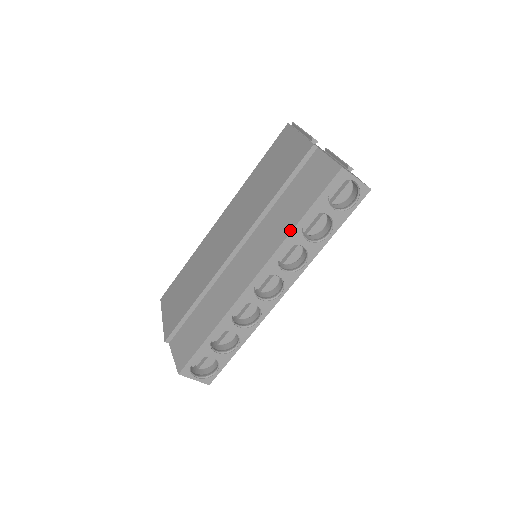
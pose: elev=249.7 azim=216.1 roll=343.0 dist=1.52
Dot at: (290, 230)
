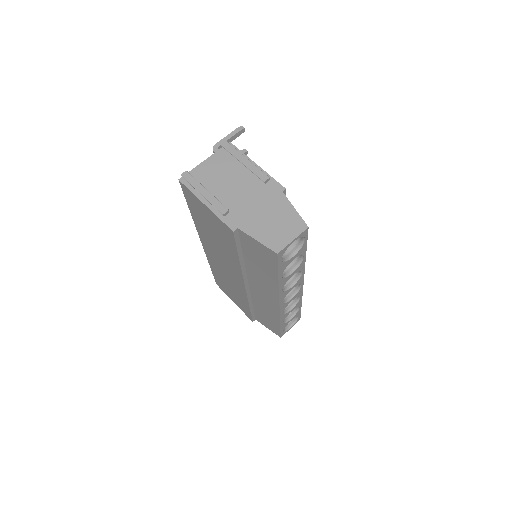
Dot at: (277, 285)
